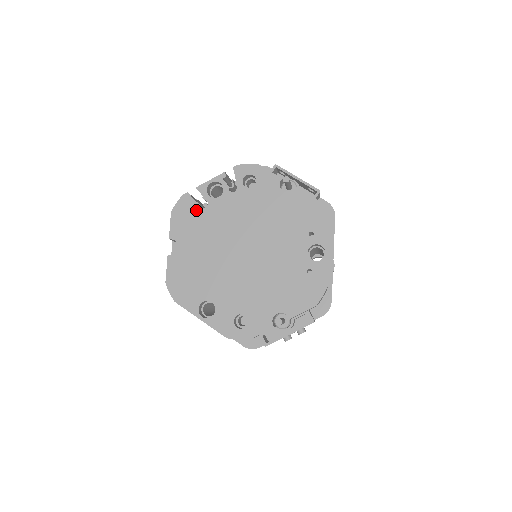
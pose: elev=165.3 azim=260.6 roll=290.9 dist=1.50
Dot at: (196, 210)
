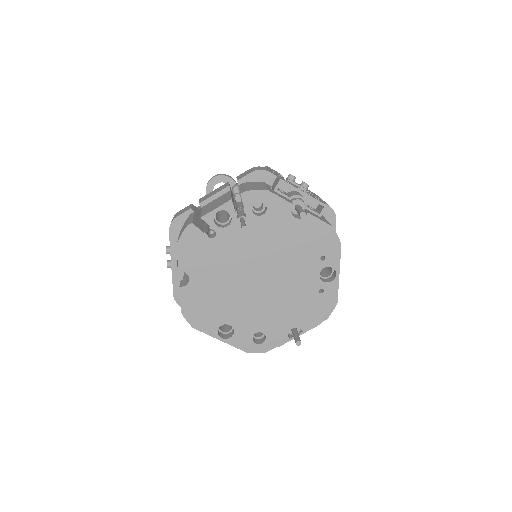
Dot at: (204, 241)
